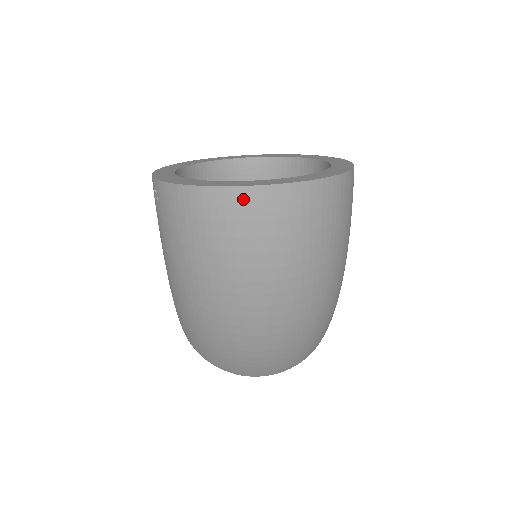
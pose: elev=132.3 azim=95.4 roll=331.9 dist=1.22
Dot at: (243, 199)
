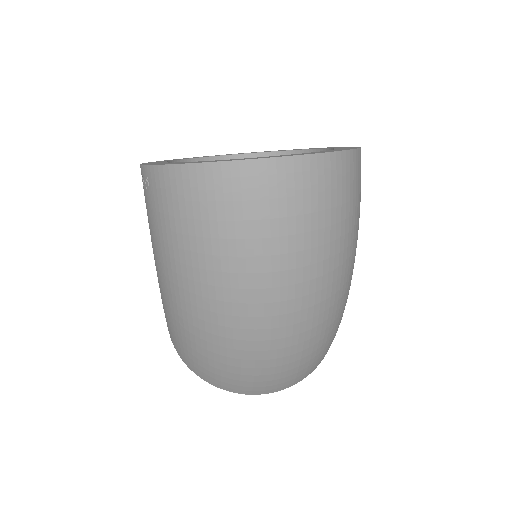
Dot at: (252, 174)
